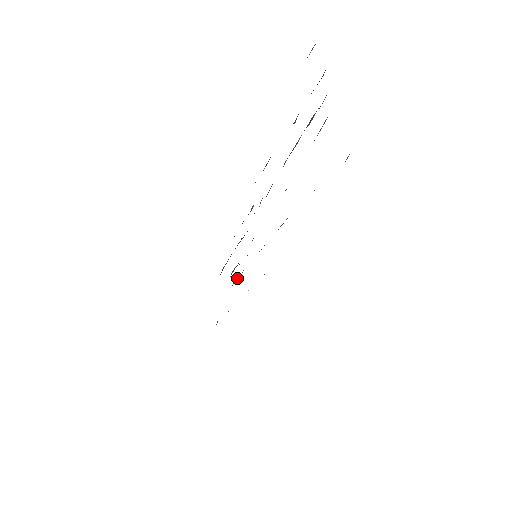
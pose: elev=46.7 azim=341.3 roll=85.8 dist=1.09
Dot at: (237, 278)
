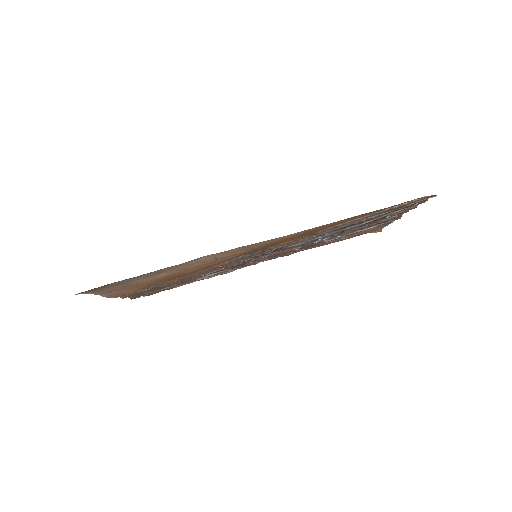
Dot at: occluded
